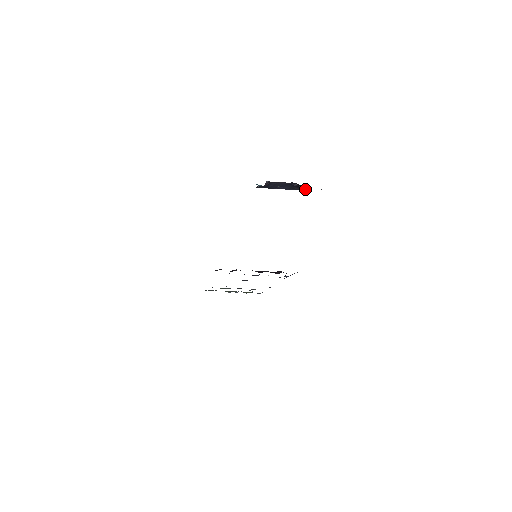
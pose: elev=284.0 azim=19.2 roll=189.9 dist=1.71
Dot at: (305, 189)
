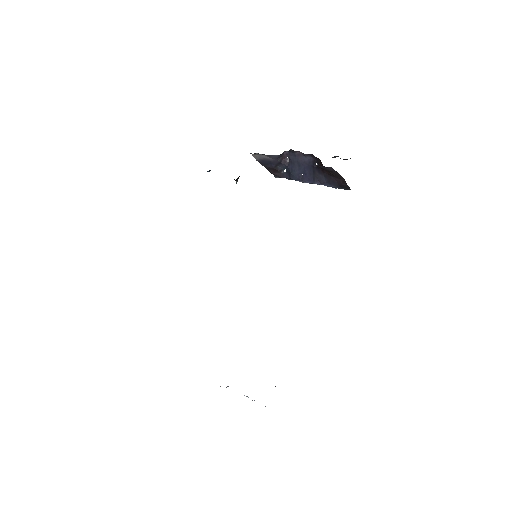
Dot at: (322, 165)
